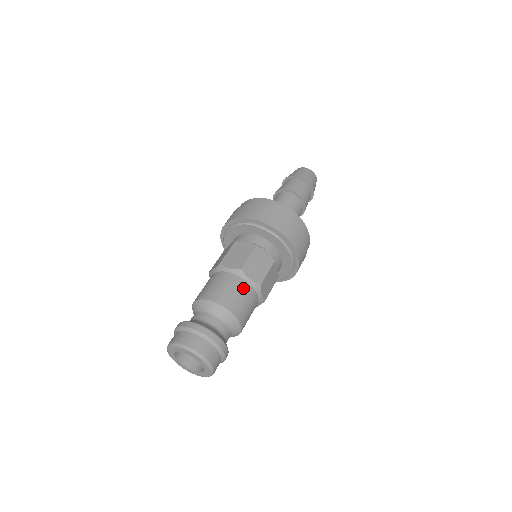
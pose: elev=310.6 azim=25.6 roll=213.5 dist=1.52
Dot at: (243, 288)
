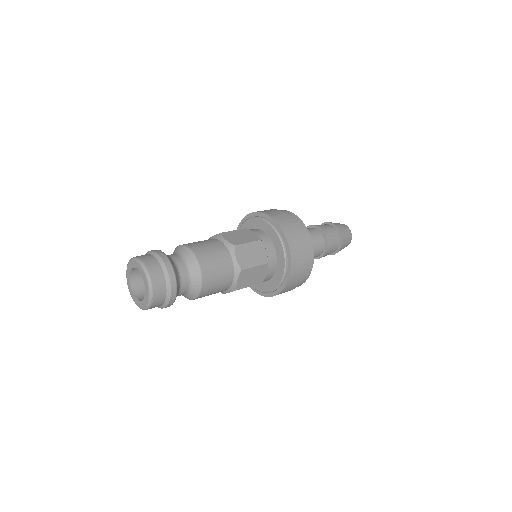
Dot at: (225, 261)
